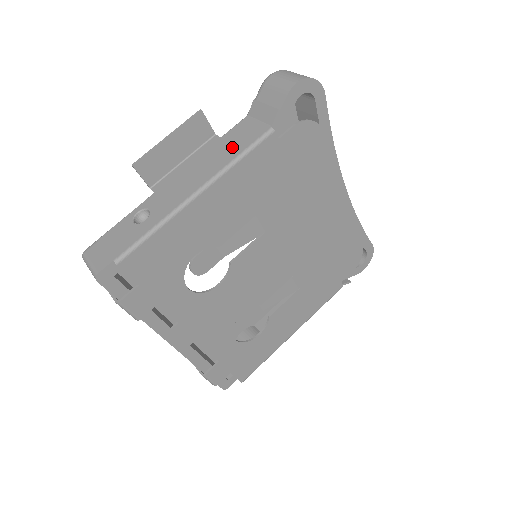
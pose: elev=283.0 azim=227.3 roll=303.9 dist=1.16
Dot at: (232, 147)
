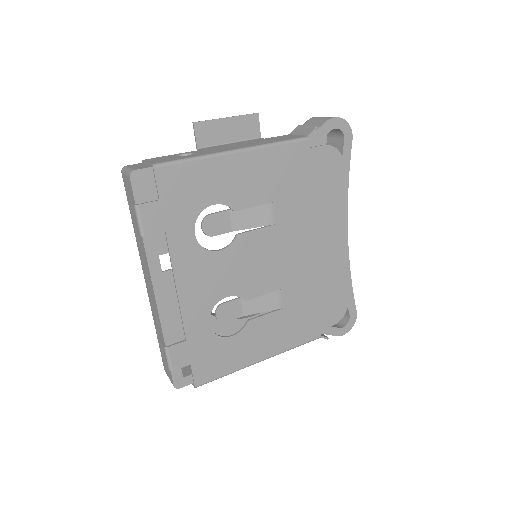
Dot at: (273, 140)
